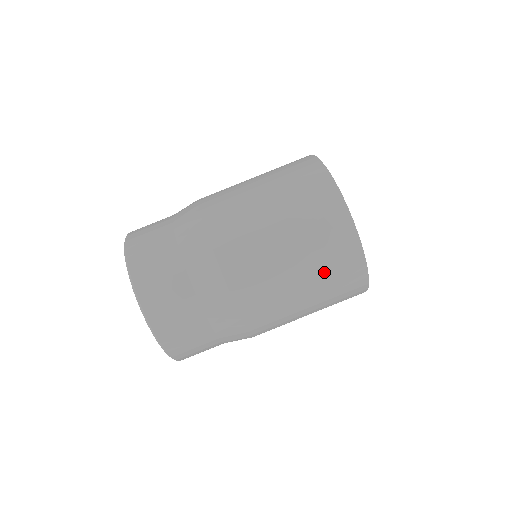
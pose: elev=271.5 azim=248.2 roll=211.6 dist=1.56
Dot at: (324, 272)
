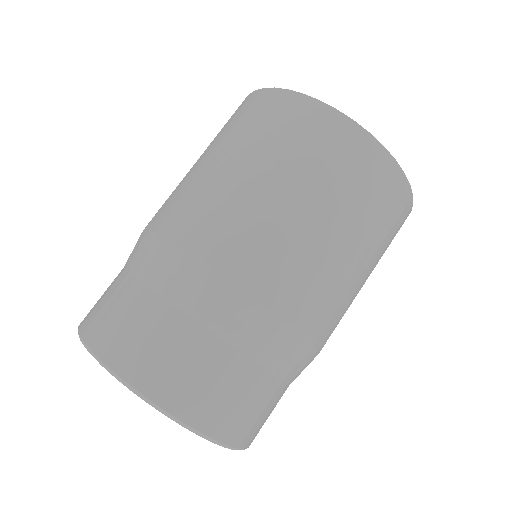
Dot at: (316, 169)
